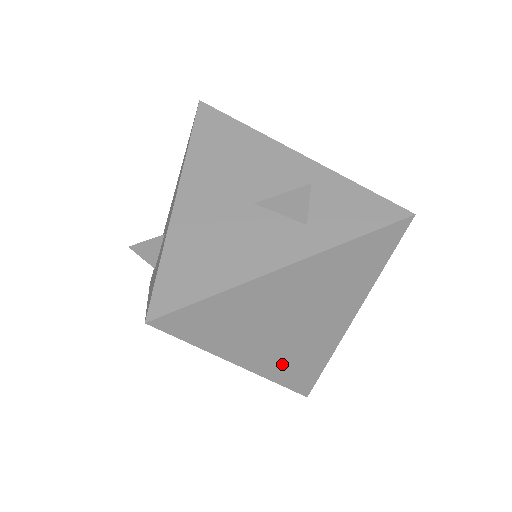
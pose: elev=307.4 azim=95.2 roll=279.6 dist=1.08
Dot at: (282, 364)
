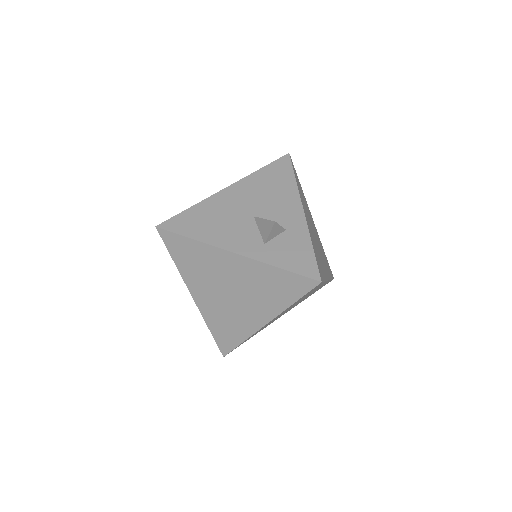
Dot at: (215, 316)
